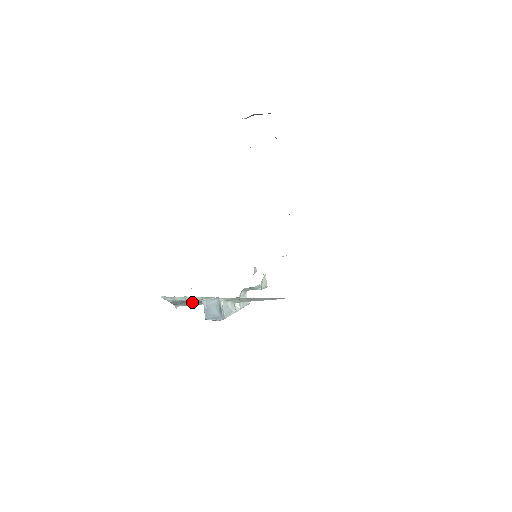
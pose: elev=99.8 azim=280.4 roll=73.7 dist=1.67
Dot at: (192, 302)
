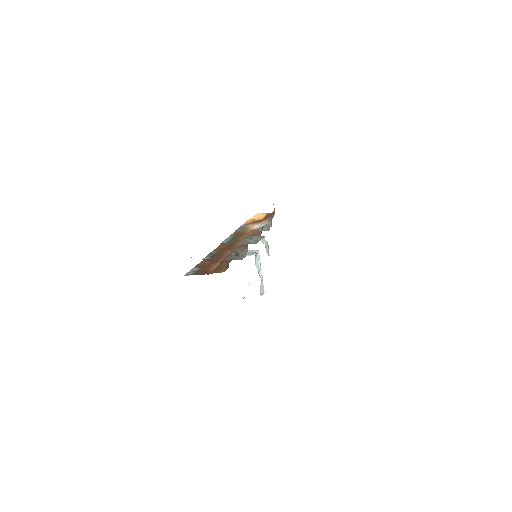
Dot at: occluded
